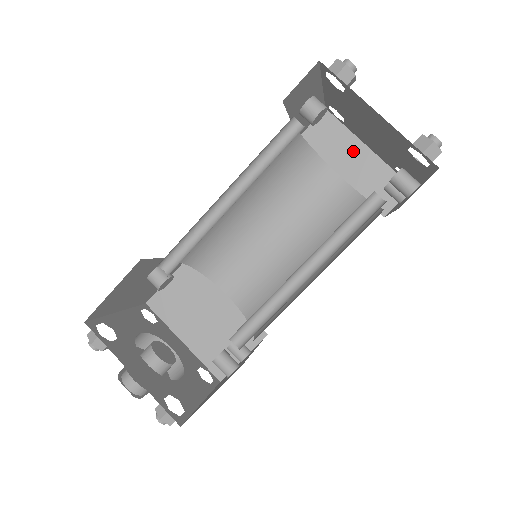
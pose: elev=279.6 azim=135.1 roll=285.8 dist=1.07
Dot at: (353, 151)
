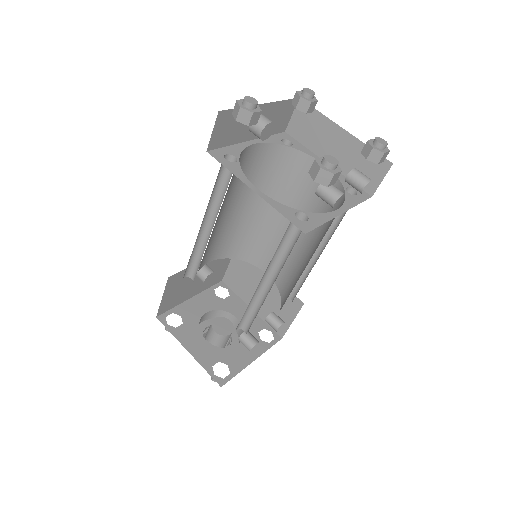
Dot at: (331, 135)
